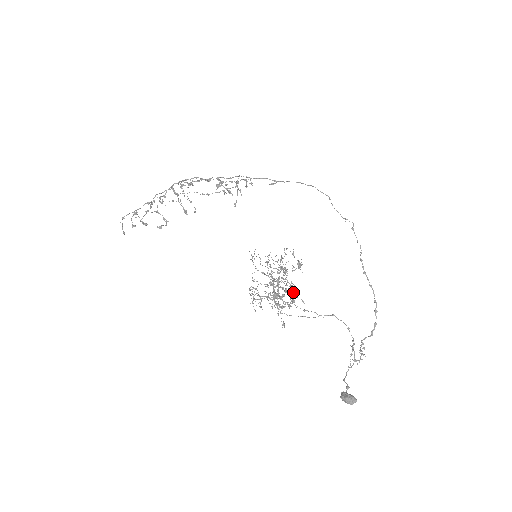
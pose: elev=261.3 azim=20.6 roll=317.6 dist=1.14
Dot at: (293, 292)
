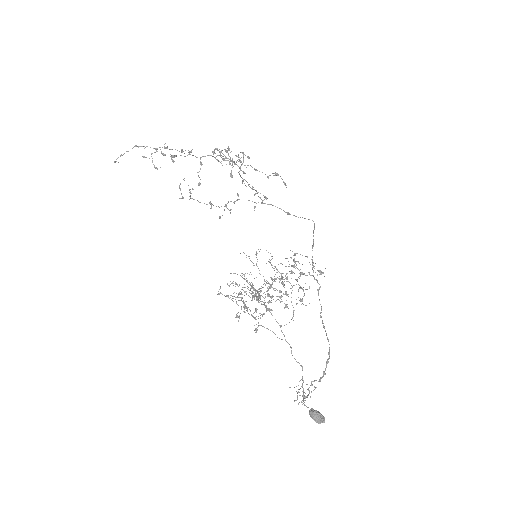
Dot at: occluded
